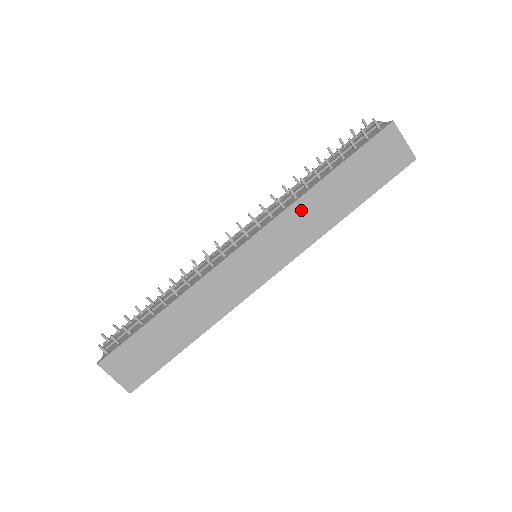
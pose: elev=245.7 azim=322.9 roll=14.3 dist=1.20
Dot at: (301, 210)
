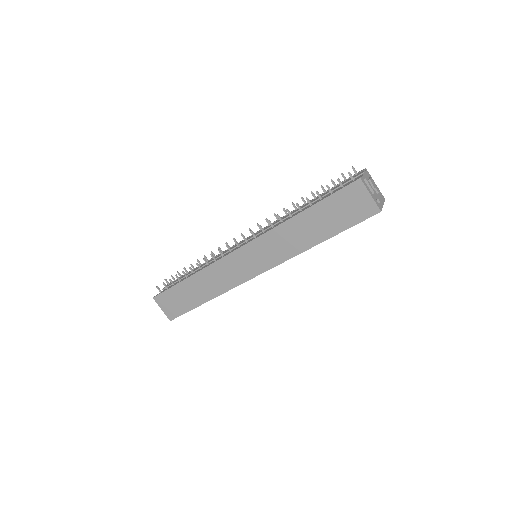
Dot at: (281, 233)
